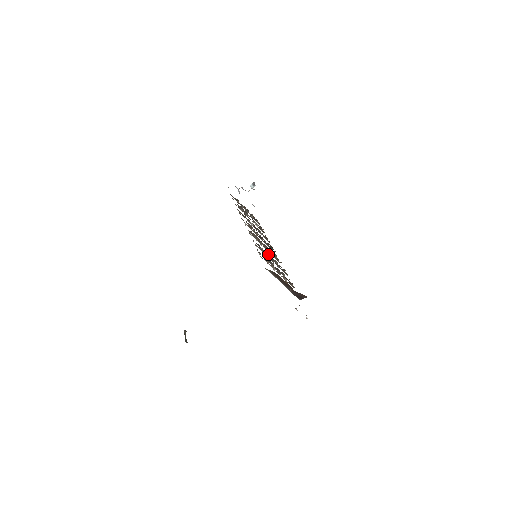
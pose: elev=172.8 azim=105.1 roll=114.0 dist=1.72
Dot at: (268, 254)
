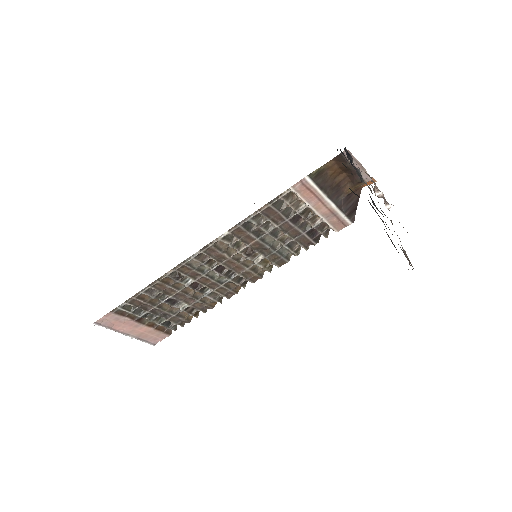
Dot at: (264, 237)
